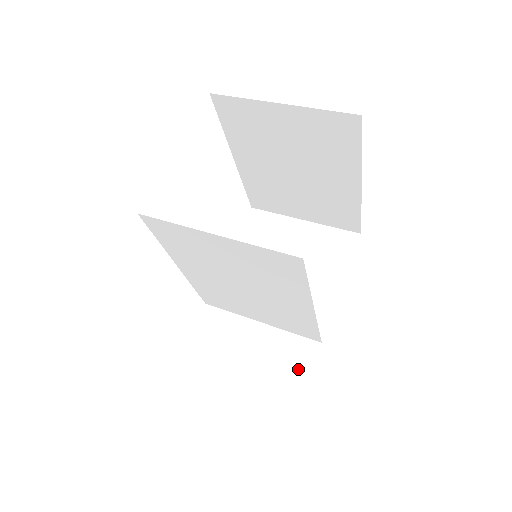
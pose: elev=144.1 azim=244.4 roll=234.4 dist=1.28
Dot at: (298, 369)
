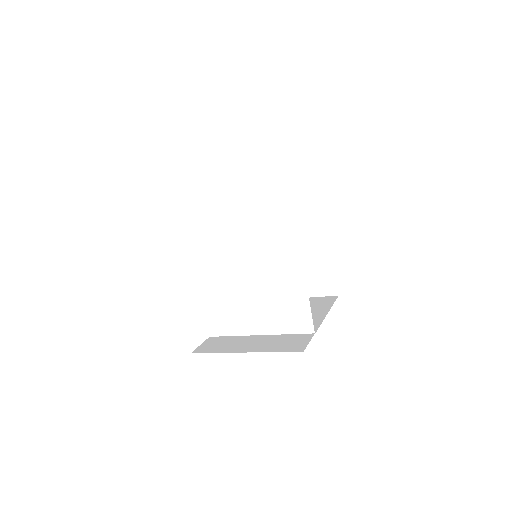
Dot at: (295, 346)
